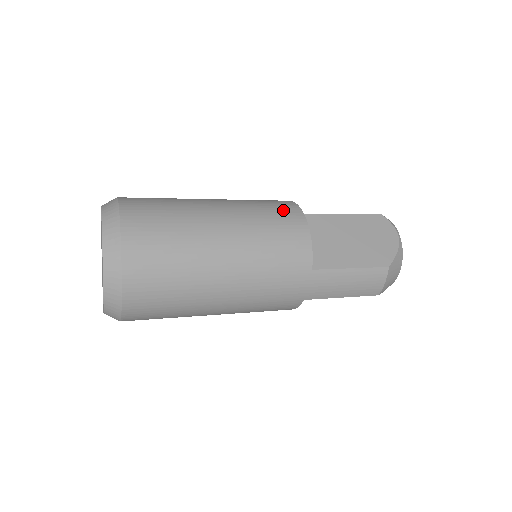
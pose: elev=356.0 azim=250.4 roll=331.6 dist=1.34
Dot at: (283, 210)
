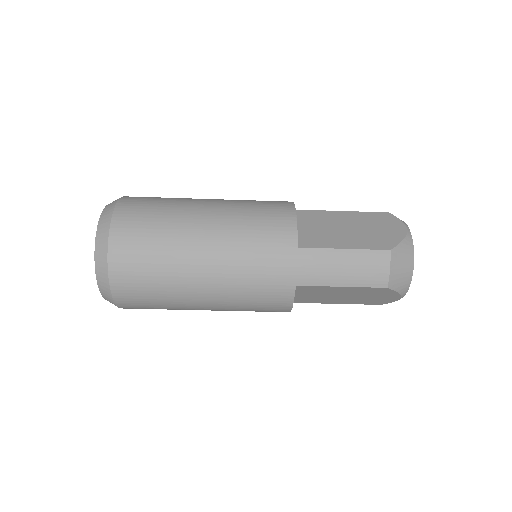
Dot at: (274, 202)
